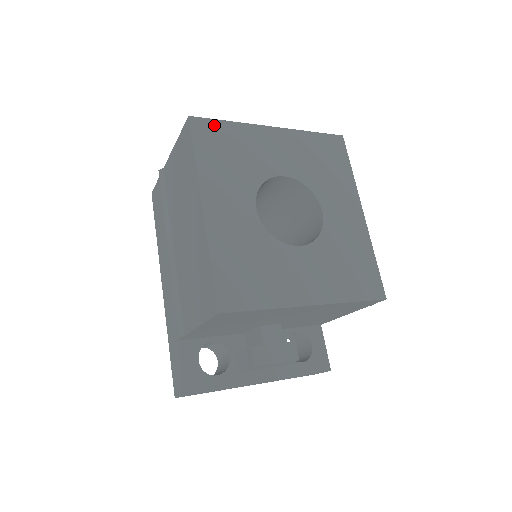
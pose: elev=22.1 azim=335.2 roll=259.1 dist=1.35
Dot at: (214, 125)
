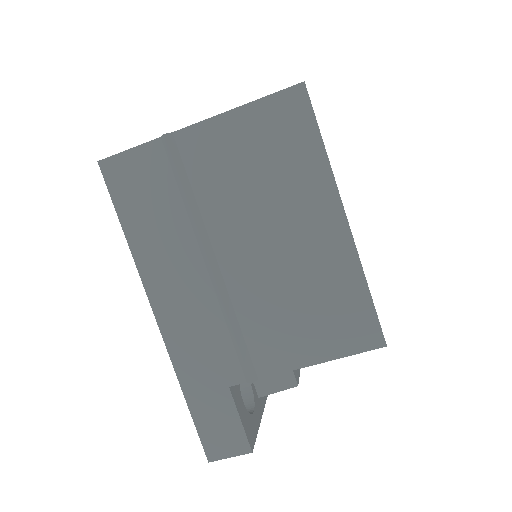
Dot at: occluded
